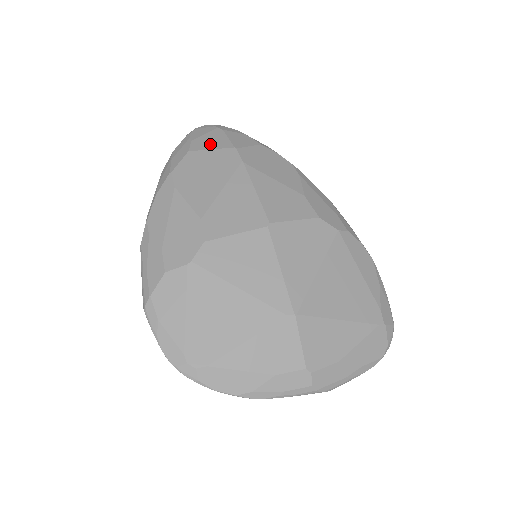
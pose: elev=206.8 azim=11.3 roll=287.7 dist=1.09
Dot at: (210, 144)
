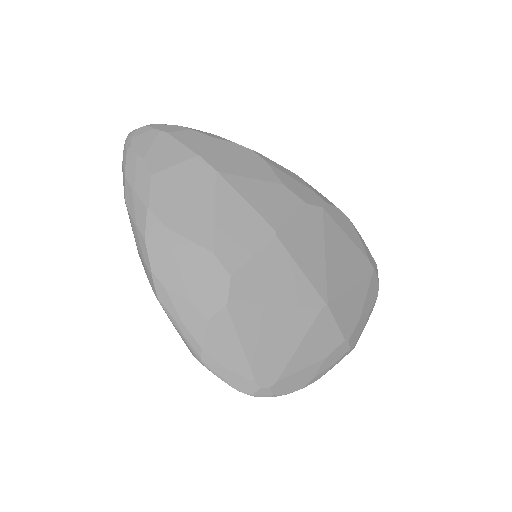
Dot at: (168, 158)
